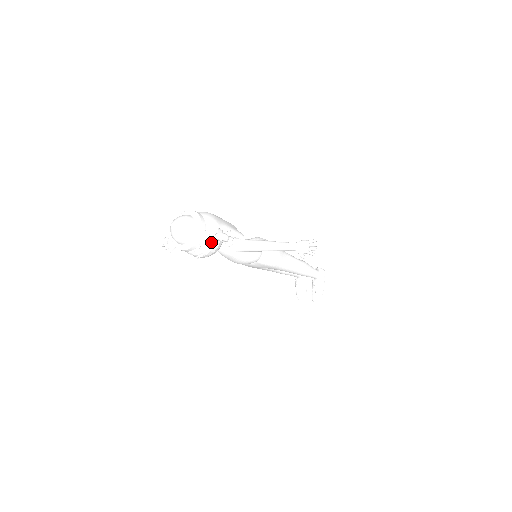
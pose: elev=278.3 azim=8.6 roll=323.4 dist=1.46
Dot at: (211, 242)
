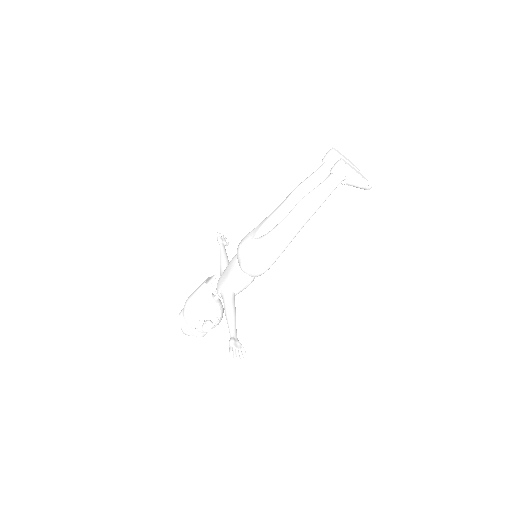
Dot at: occluded
